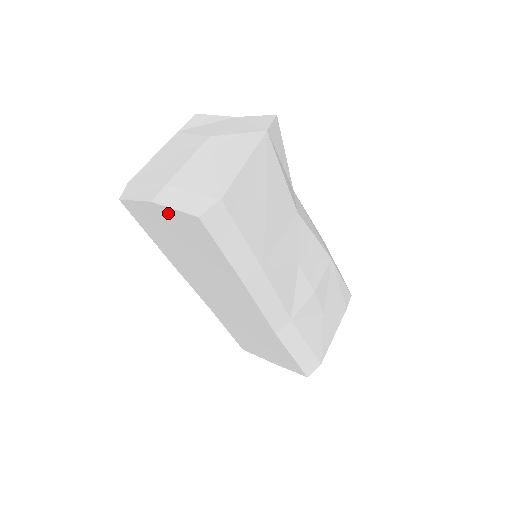
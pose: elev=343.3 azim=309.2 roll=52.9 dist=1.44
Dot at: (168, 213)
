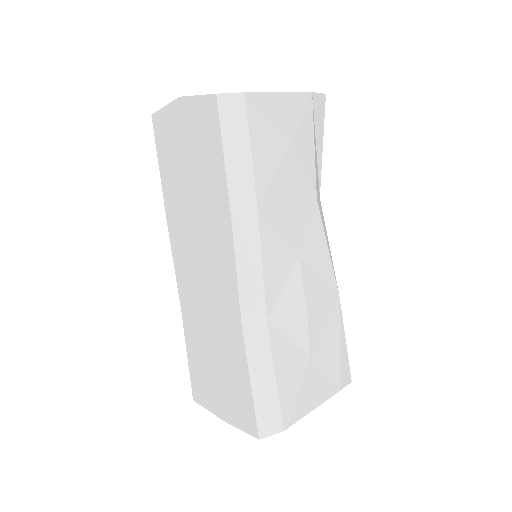
Dot at: (189, 108)
